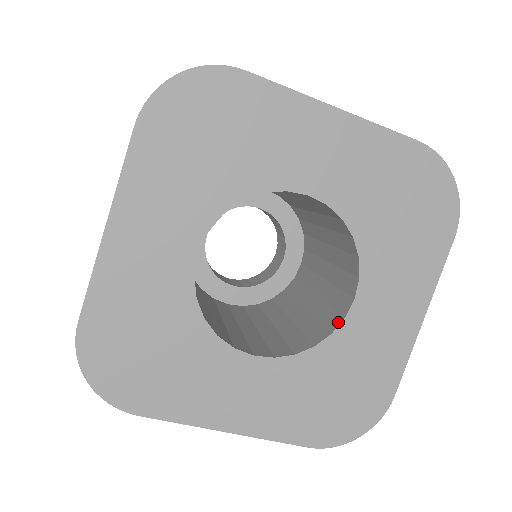
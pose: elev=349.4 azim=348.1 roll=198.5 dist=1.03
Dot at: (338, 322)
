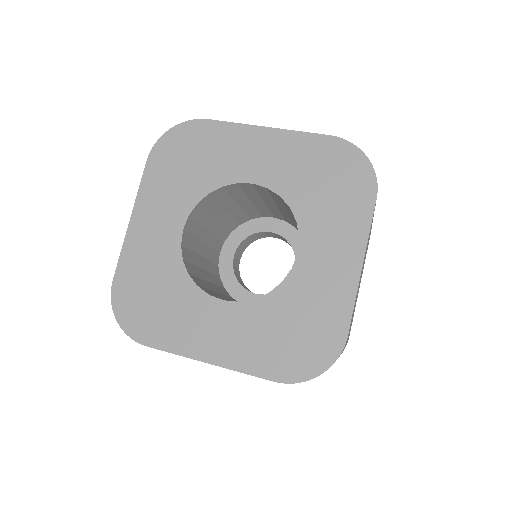
Dot at: (288, 273)
